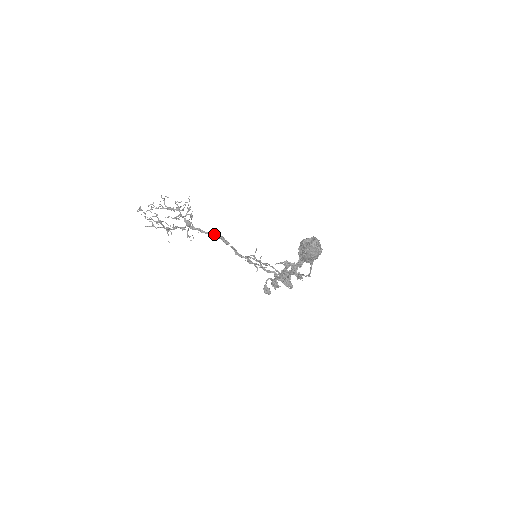
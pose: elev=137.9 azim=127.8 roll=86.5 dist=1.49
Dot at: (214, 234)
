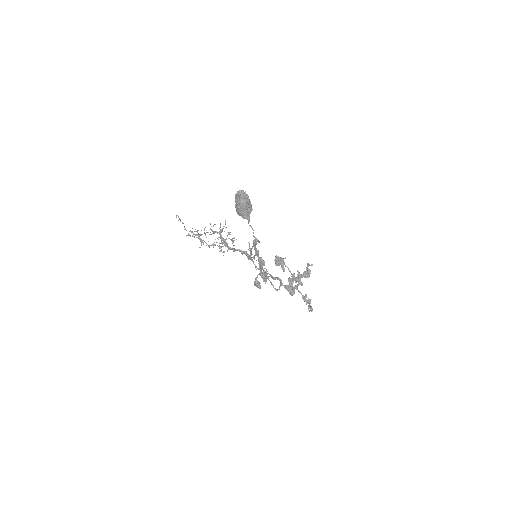
Dot at: (242, 251)
